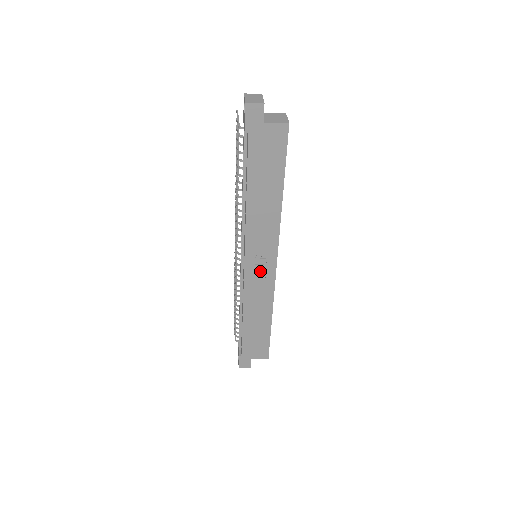
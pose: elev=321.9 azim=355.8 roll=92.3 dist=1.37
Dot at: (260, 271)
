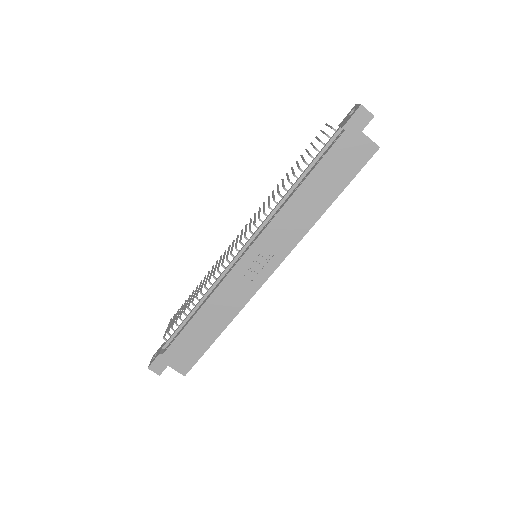
Dot at: (253, 270)
